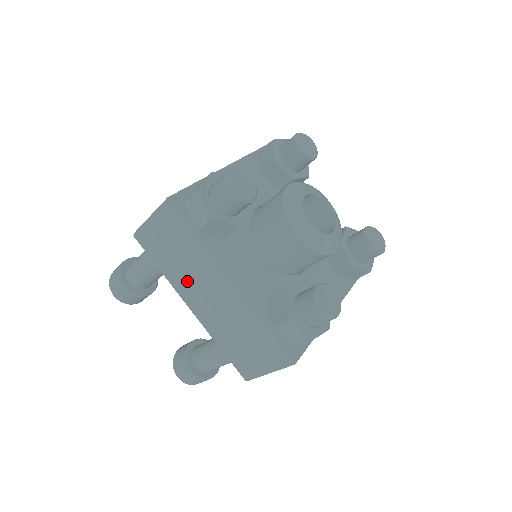
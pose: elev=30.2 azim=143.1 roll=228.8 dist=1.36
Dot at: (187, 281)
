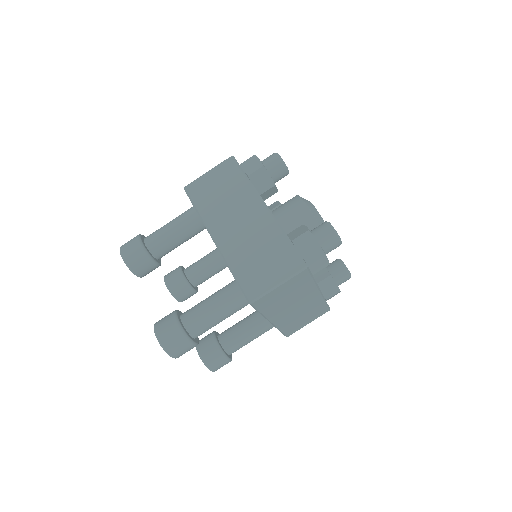
Dot at: (223, 214)
